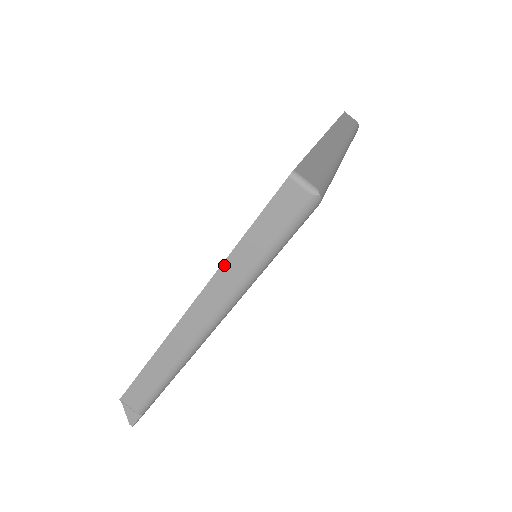
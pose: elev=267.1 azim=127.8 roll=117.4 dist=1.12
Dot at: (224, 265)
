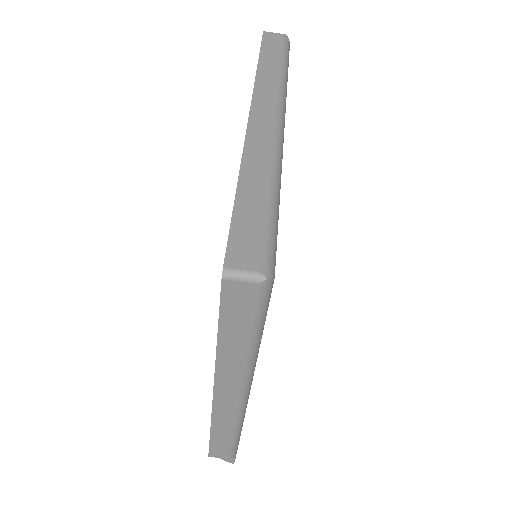
Dot at: (218, 360)
